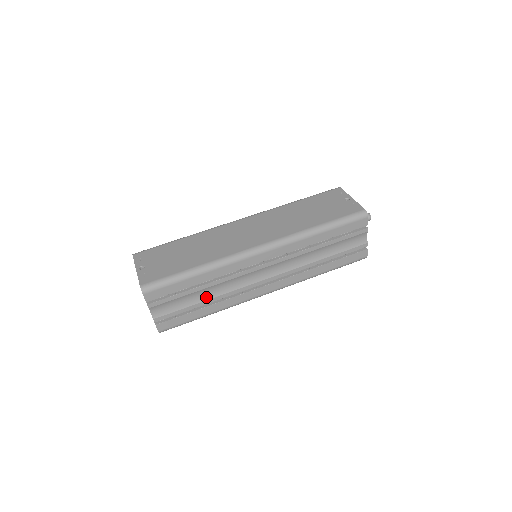
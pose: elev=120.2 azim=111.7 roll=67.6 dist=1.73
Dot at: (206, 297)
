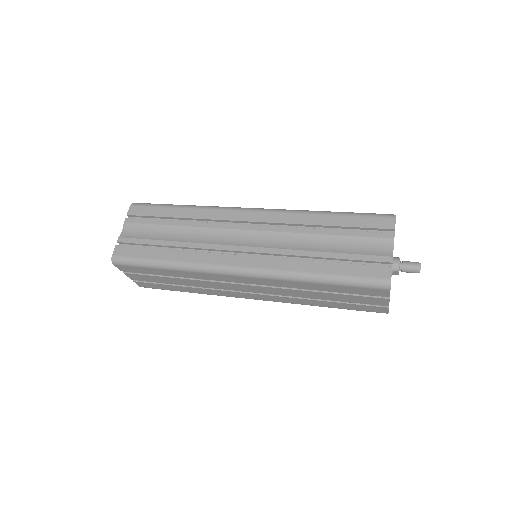
Dot at: (175, 239)
